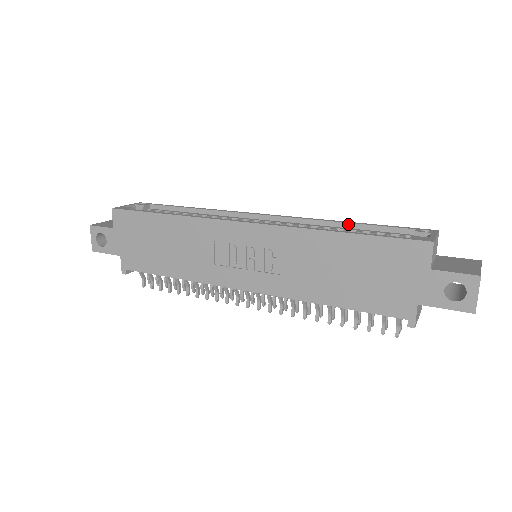
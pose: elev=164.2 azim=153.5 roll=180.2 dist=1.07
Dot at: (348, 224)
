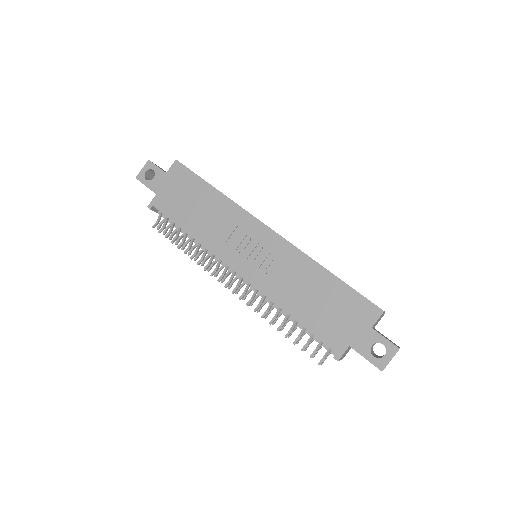
Dot at: occluded
